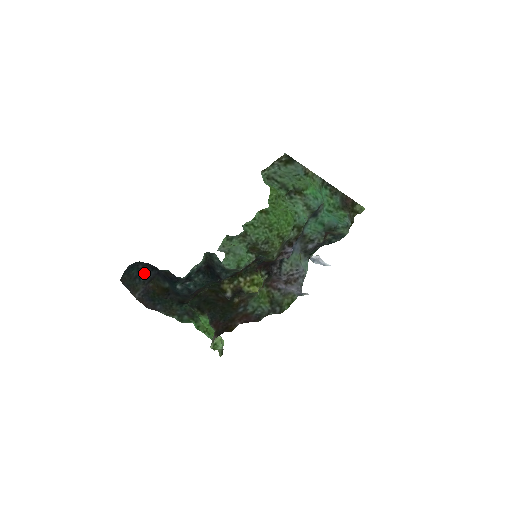
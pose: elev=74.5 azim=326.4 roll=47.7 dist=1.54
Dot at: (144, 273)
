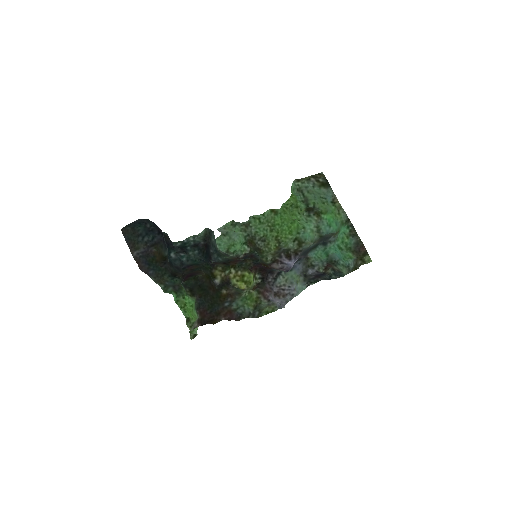
Dot at: (150, 234)
